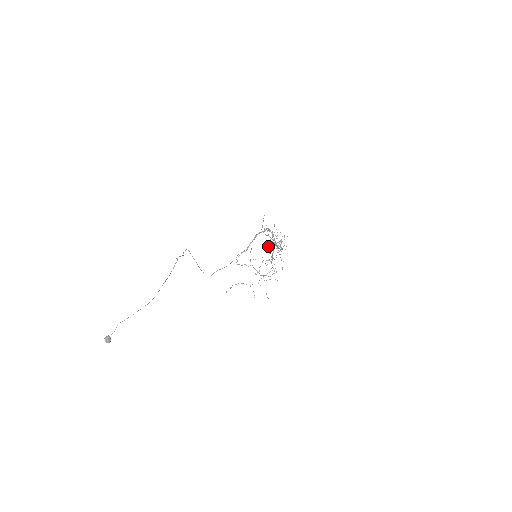
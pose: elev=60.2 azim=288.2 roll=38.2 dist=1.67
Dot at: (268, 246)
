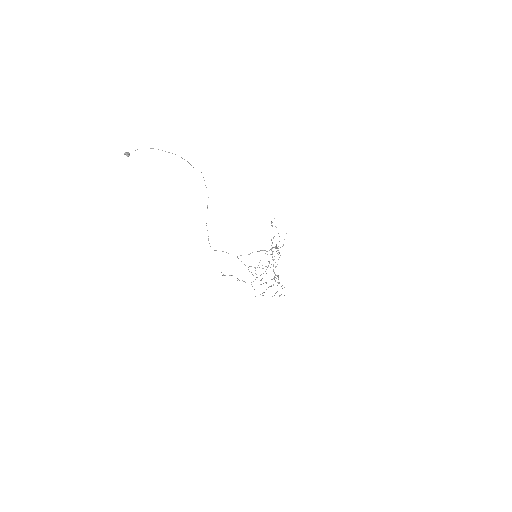
Dot at: (272, 225)
